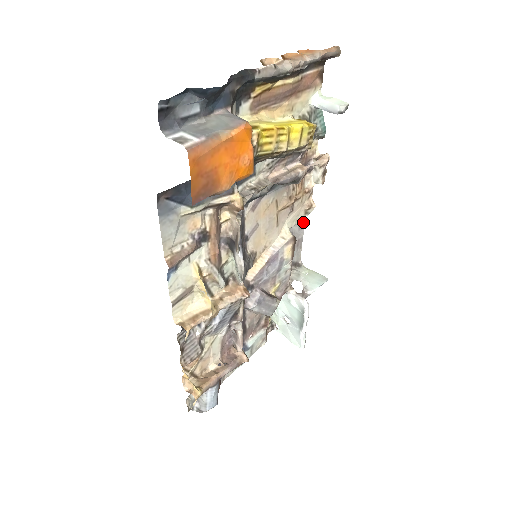
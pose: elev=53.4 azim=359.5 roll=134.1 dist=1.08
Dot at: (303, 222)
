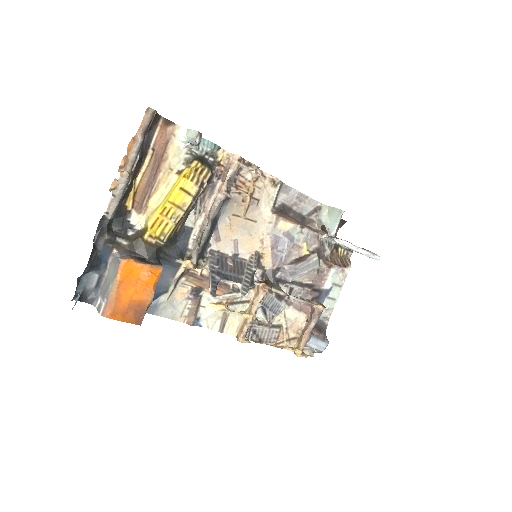
Dot at: (286, 186)
